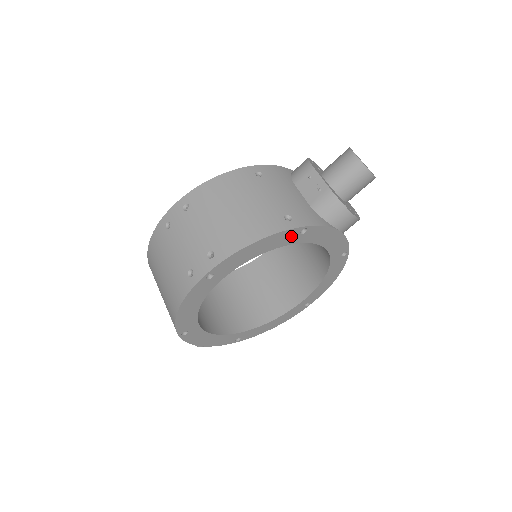
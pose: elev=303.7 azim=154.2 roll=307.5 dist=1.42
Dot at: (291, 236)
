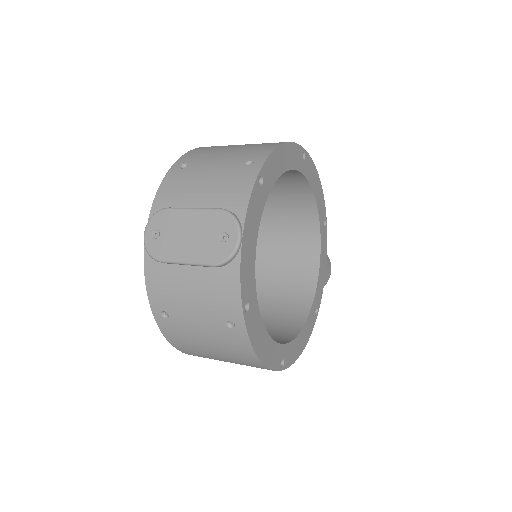
Dot at: (322, 214)
